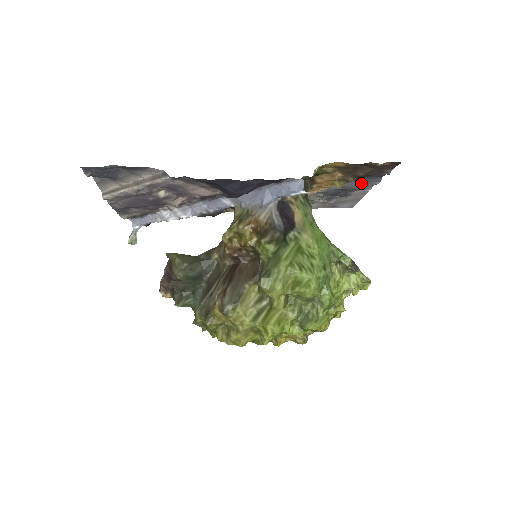
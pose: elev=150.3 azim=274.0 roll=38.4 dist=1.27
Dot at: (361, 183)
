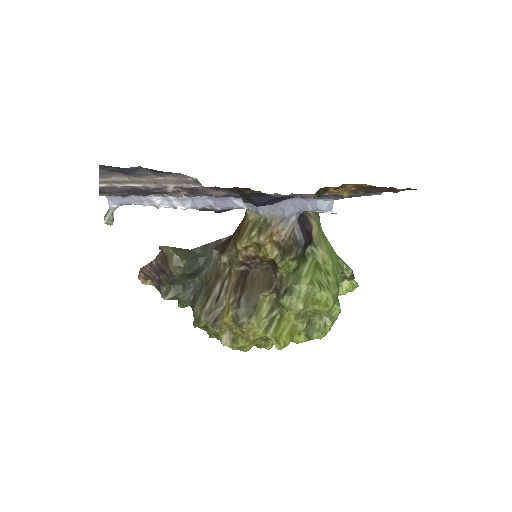
Dot at: (364, 193)
